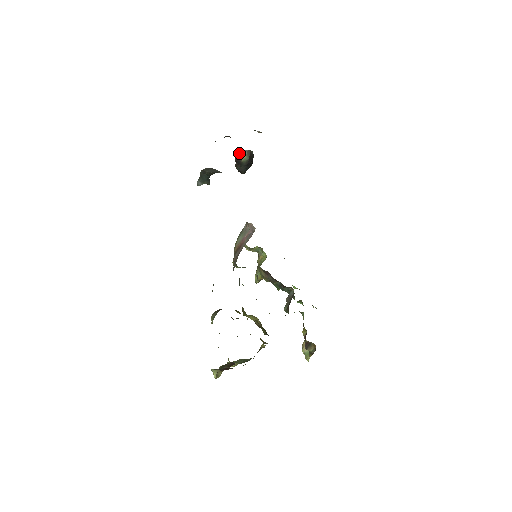
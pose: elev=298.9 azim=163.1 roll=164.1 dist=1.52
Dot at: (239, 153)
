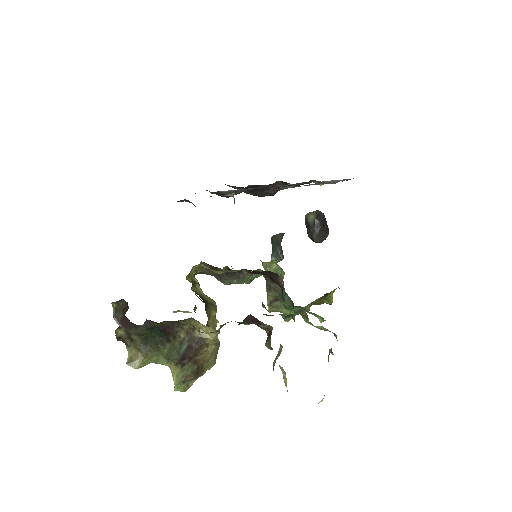
Dot at: (307, 215)
